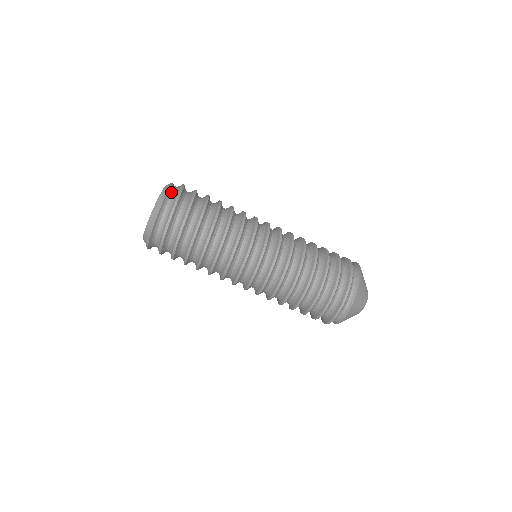
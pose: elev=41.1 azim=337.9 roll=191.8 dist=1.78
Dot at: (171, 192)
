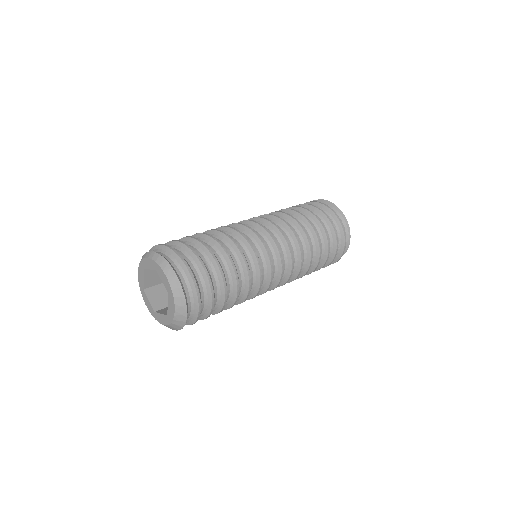
Dot at: (176, 271)
